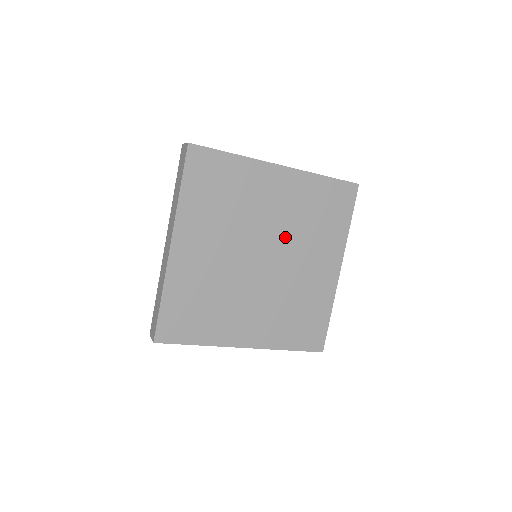
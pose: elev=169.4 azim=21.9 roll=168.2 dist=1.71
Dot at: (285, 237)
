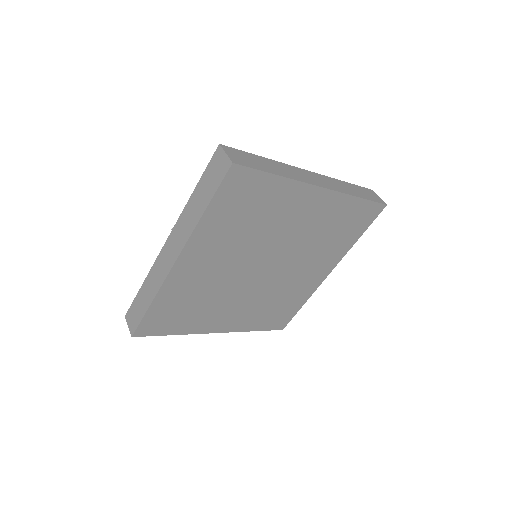
Dot at: (294, 250)
